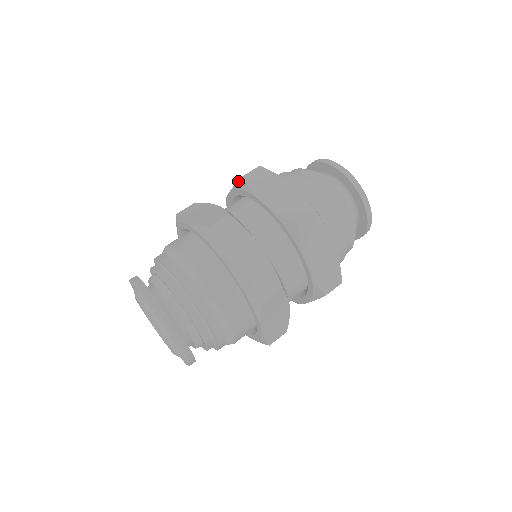
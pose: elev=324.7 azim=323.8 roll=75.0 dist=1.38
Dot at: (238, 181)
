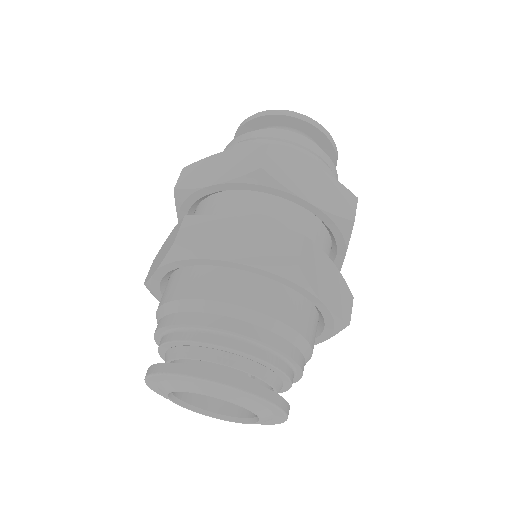
Dot at: occluded
